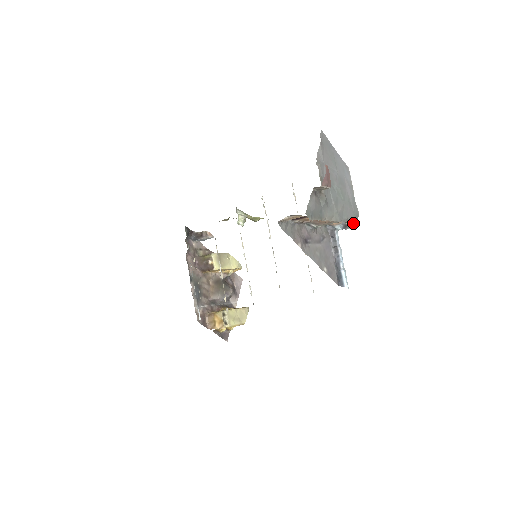
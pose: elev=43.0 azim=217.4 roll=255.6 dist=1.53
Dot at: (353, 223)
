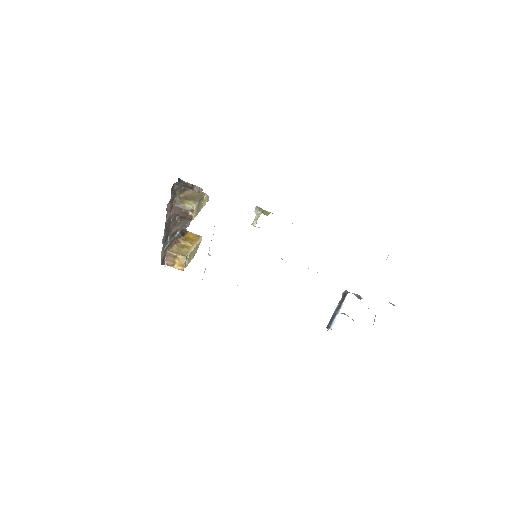
Dot at: occluded
